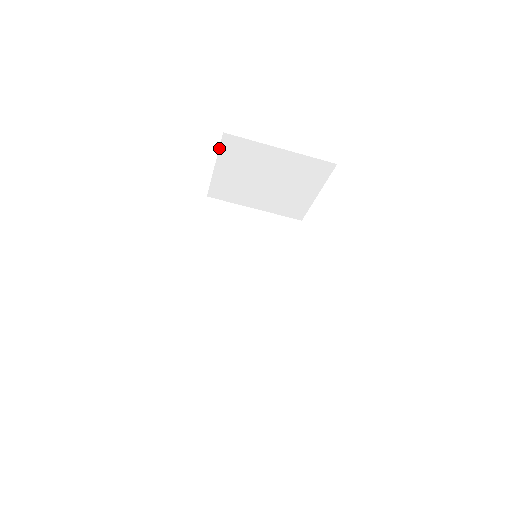
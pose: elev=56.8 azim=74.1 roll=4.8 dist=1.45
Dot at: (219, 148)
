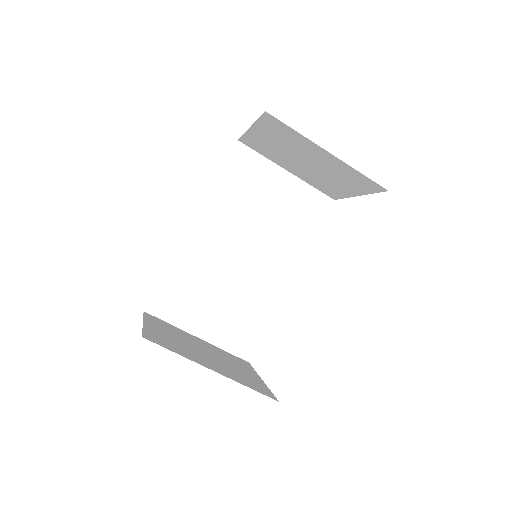
Dot at: (258, 118)
